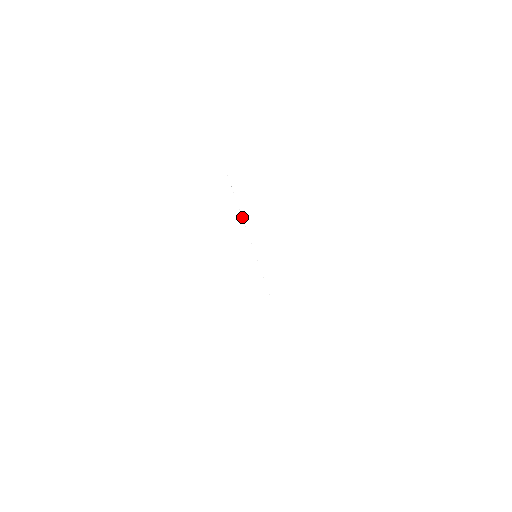
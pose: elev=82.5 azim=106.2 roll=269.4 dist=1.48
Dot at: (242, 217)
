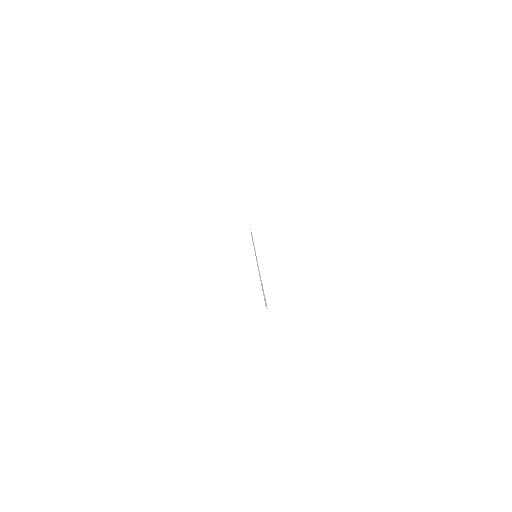
Dot at: (259, 274)
